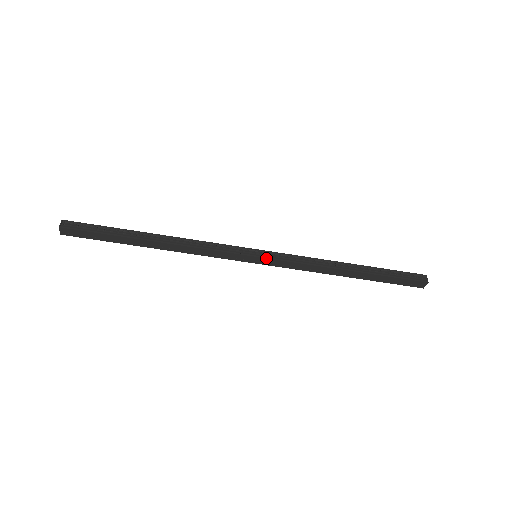
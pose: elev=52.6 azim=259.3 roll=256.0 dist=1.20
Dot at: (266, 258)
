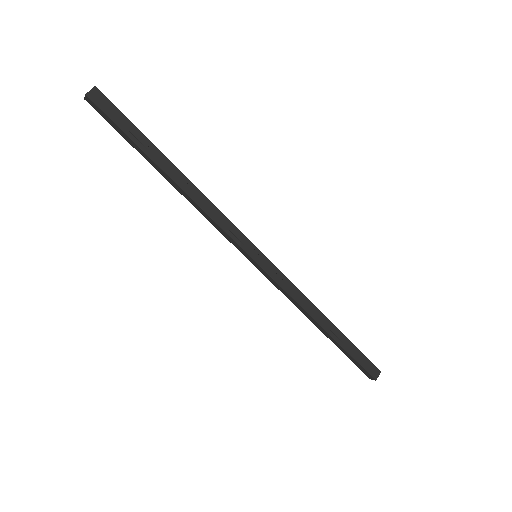
Dot at: (268, 259)
